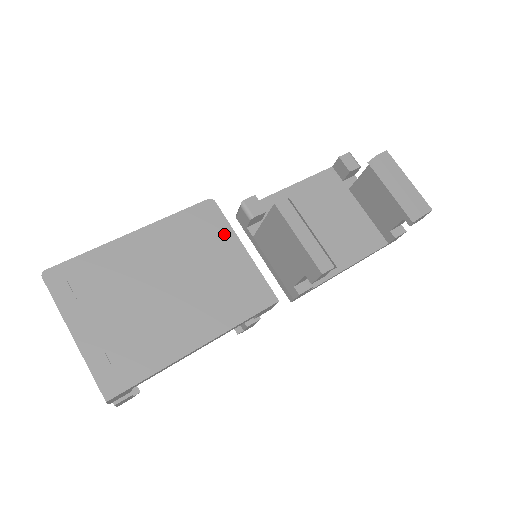
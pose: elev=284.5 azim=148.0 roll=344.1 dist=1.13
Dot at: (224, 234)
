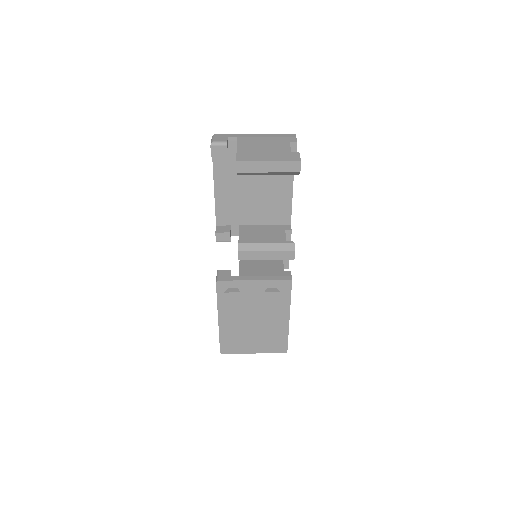
Dot at: occluded
